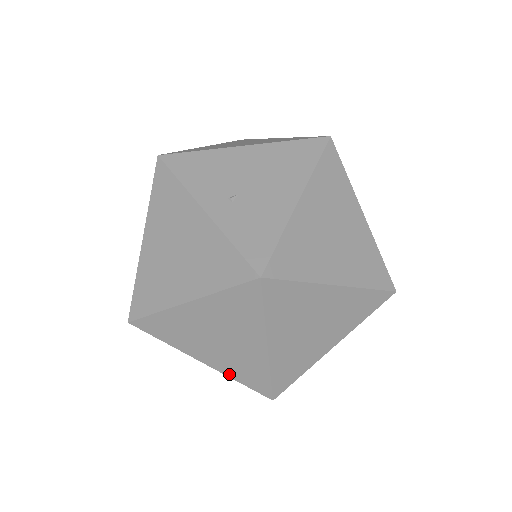
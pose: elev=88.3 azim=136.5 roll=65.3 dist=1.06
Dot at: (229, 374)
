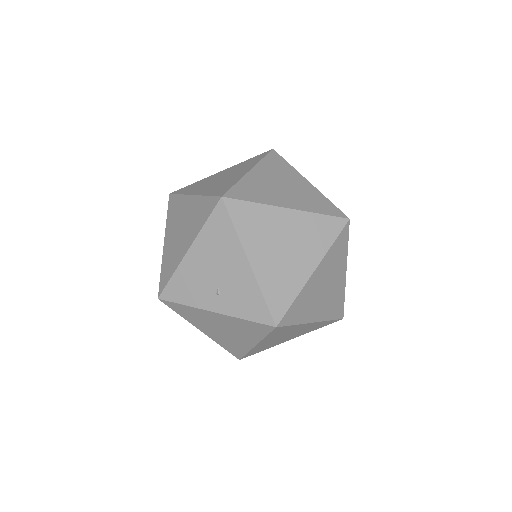
Dot at: occluded
